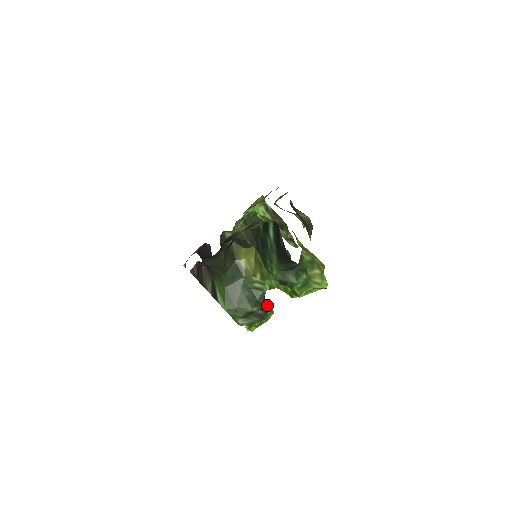
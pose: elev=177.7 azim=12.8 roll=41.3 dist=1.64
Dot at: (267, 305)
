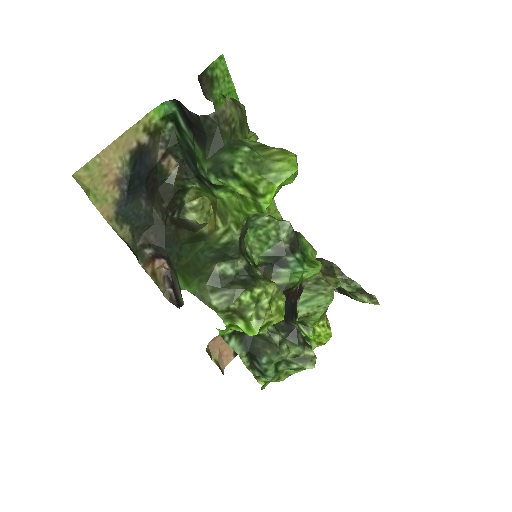
Dot at: (261, 277)
